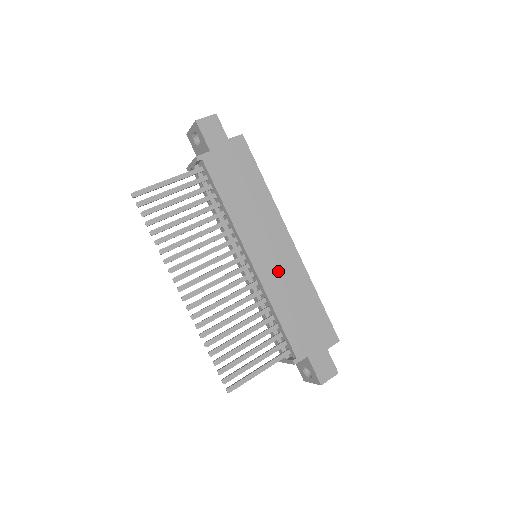
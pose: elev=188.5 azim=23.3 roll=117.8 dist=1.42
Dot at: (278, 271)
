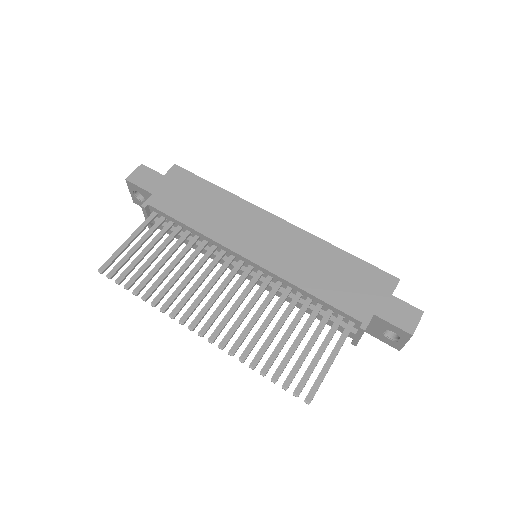
Dot at: (283, 252)
